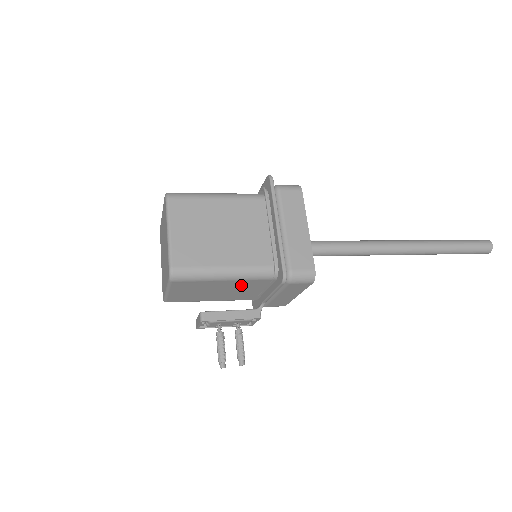
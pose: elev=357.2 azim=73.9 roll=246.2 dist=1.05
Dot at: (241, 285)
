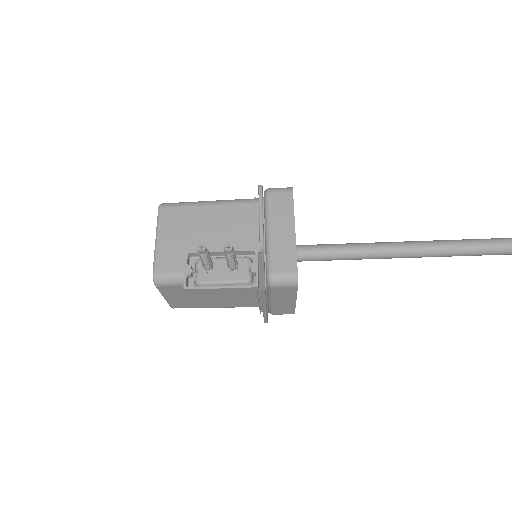
Dot at: (227, 219)
